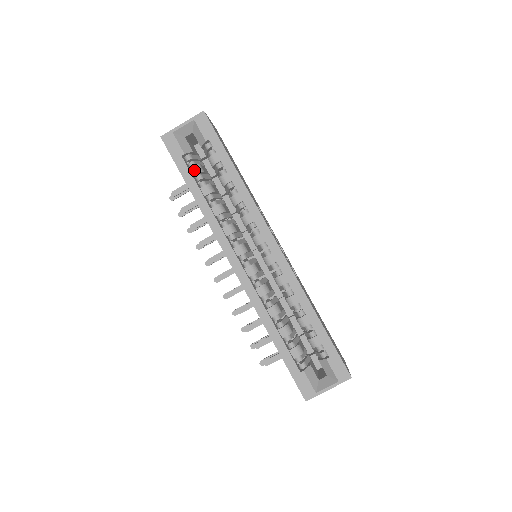
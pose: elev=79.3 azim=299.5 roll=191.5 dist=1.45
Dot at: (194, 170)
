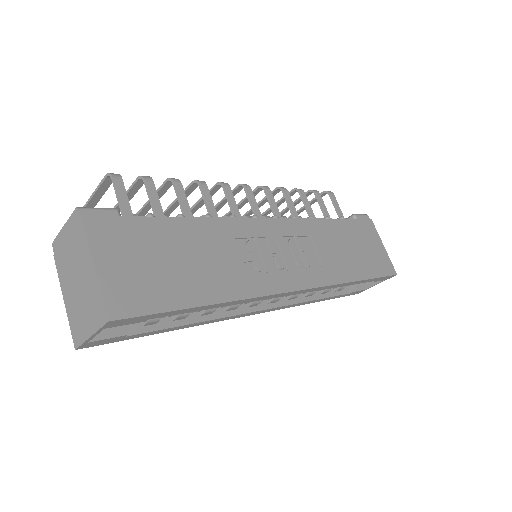
Dot at: (151, 324)
